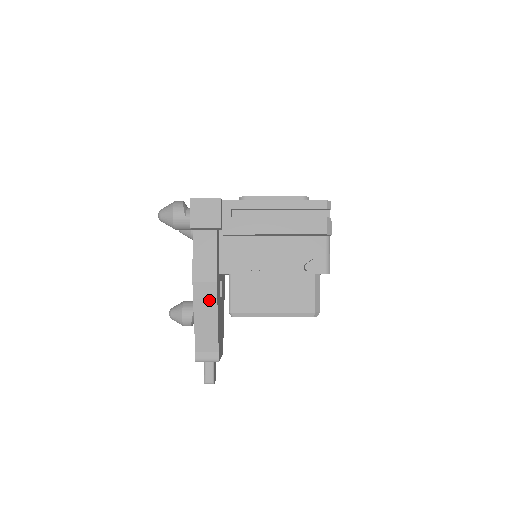
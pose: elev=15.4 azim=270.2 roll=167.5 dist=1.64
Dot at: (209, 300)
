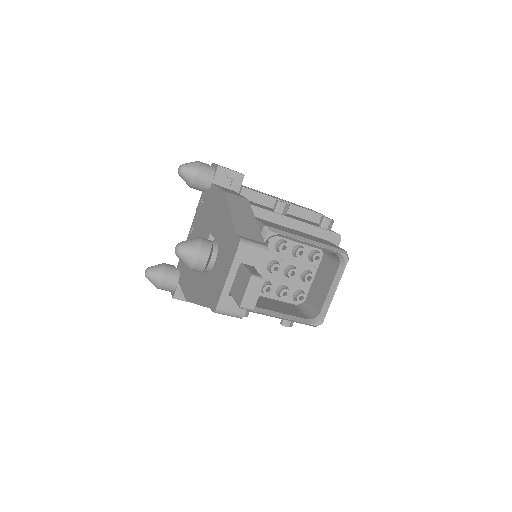
Dot at: (243, 206)
